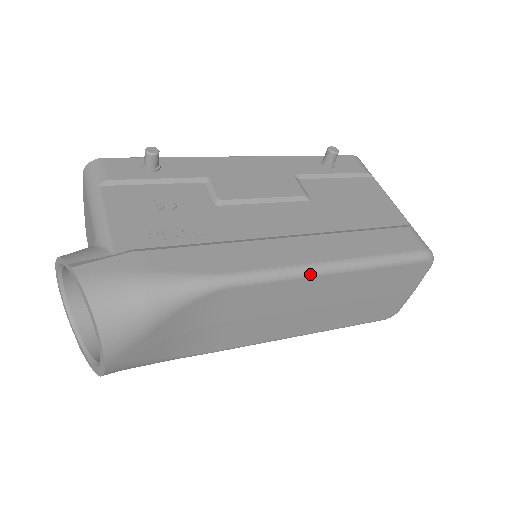
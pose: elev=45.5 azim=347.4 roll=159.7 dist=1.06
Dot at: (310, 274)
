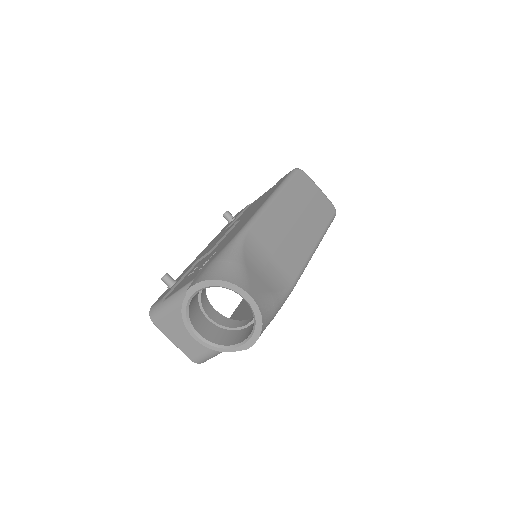
Dot at: (267, 206)
